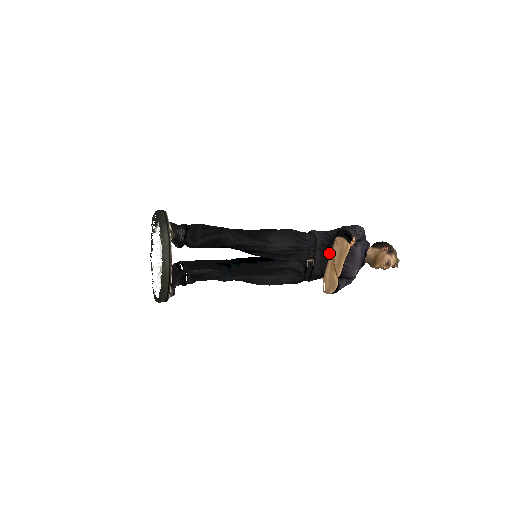
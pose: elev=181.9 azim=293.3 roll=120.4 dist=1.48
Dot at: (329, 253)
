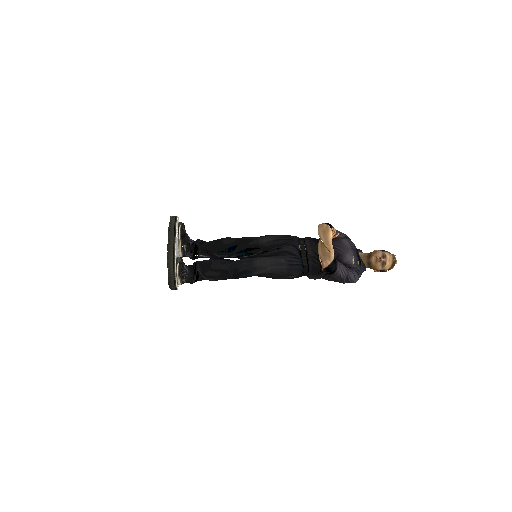
Dot at: (317, 241)
